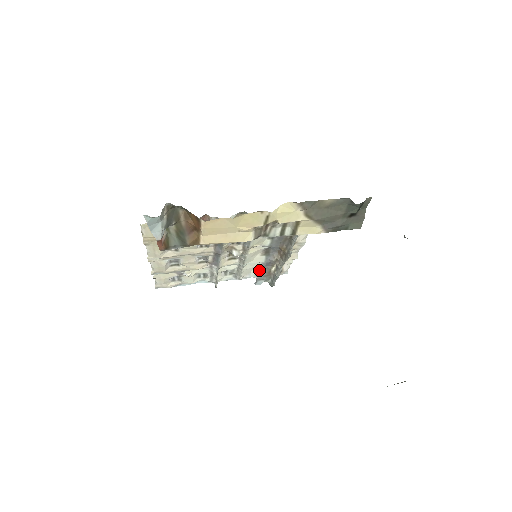
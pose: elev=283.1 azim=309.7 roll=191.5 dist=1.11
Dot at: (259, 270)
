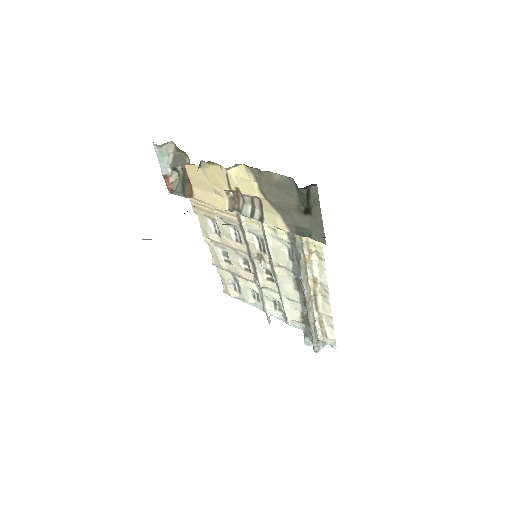
Dot at: (305, 321)
